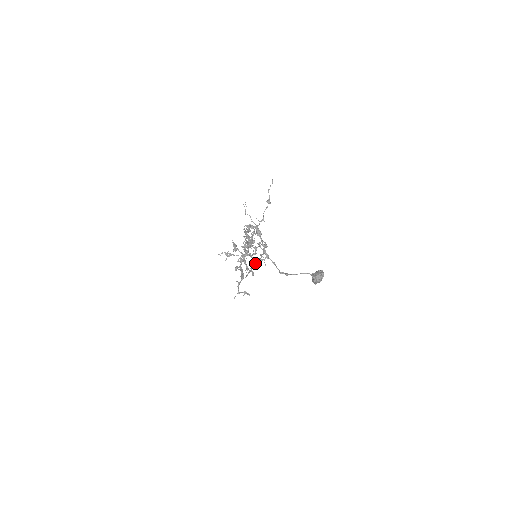
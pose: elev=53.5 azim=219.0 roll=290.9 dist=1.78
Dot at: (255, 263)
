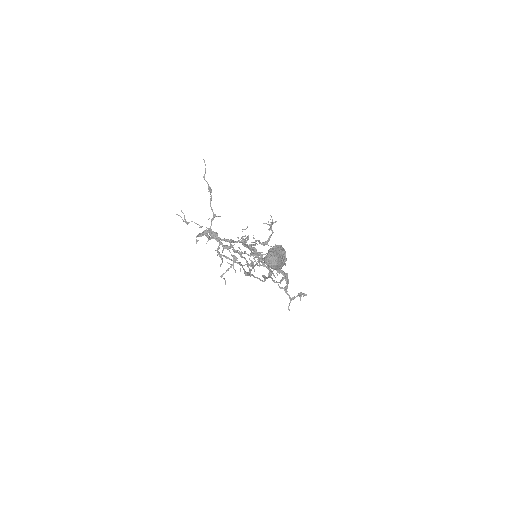
Dot at: occluded
